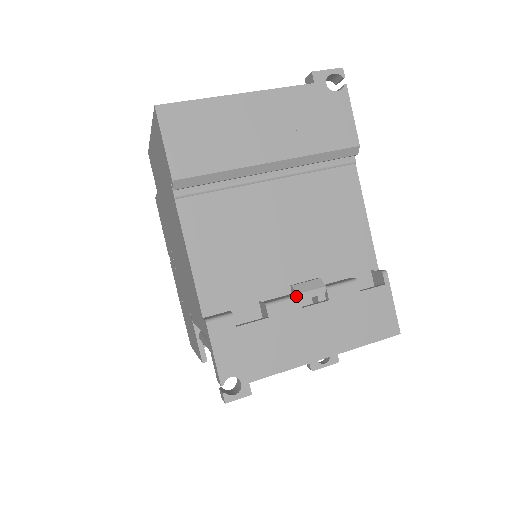
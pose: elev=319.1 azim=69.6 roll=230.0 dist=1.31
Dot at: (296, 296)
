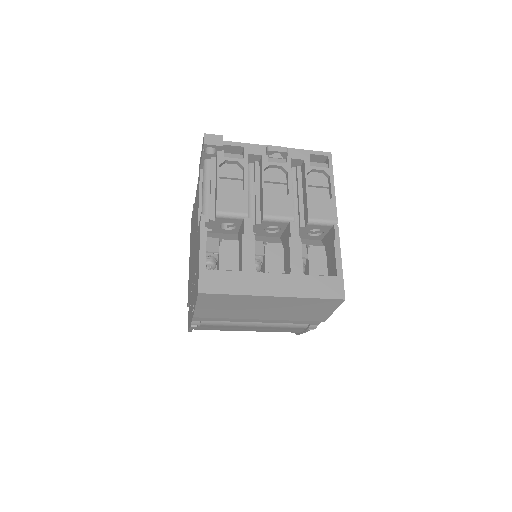
Dot at: occluded
